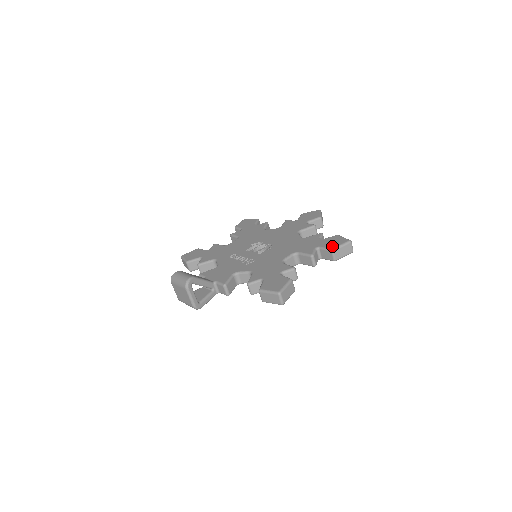
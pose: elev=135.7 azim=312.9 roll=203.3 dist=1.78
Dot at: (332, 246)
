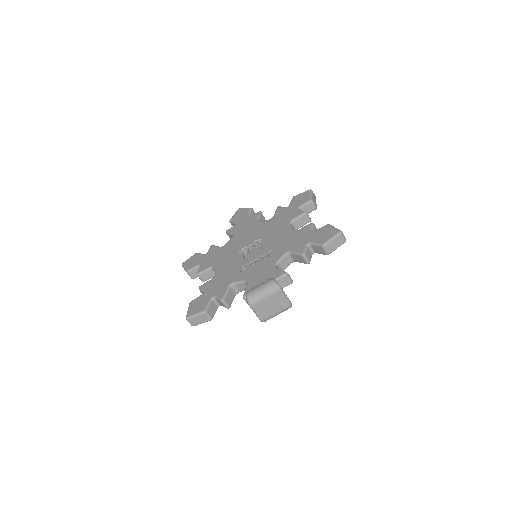
Dot at: (307, 199)
